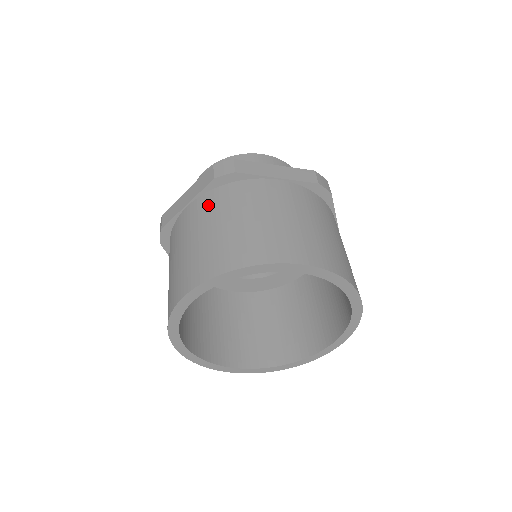
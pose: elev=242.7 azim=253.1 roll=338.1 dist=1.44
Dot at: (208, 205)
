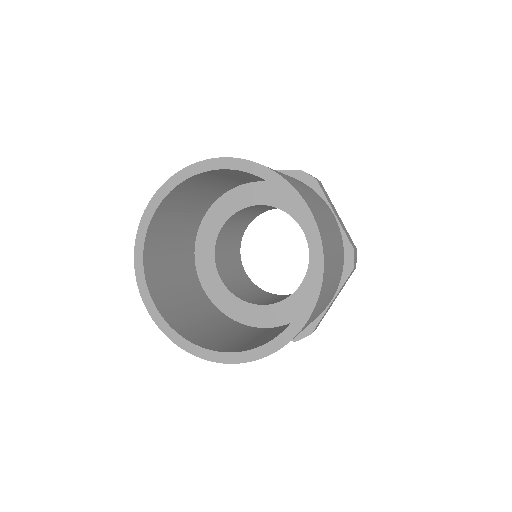
Dot at: occluded
